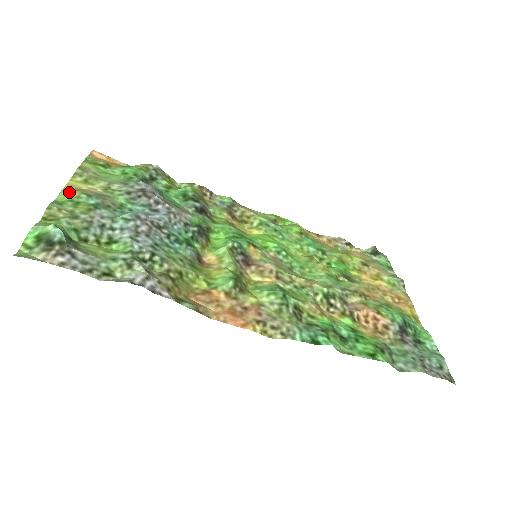
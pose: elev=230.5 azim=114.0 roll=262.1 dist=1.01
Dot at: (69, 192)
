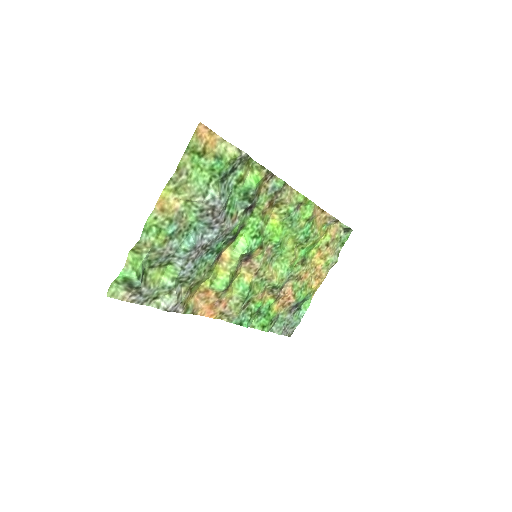
Dot at: (158, 215)
